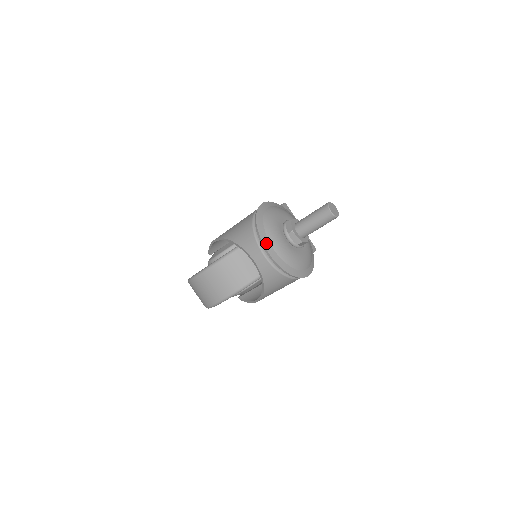
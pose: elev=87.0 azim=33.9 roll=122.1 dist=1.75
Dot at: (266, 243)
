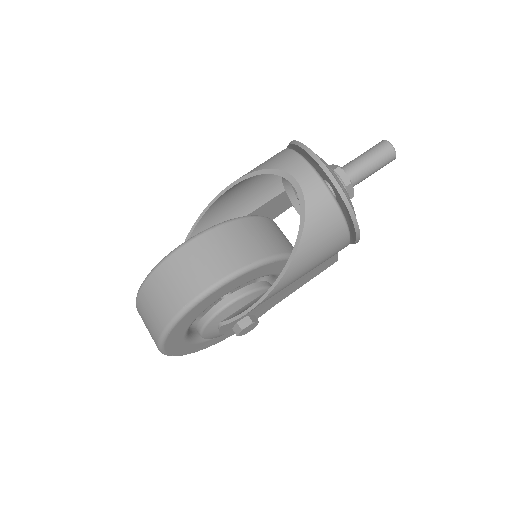
Dot at: occluded
